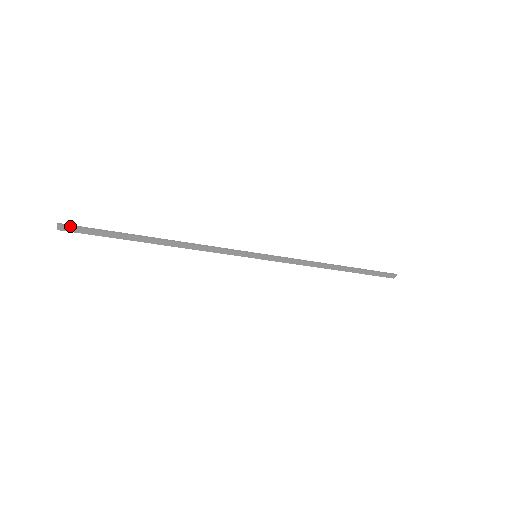
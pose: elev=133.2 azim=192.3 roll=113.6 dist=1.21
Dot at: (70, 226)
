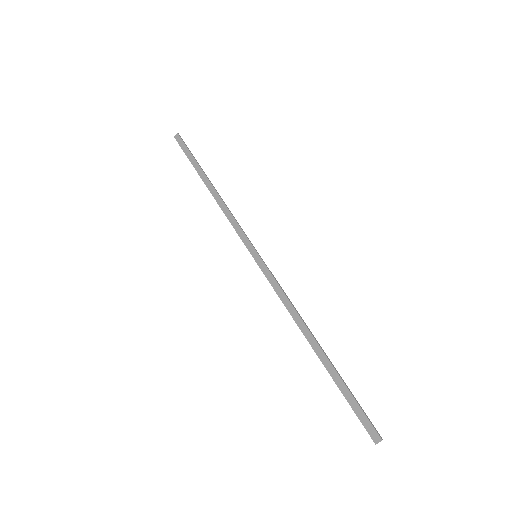
Dot at: (181, 138)
